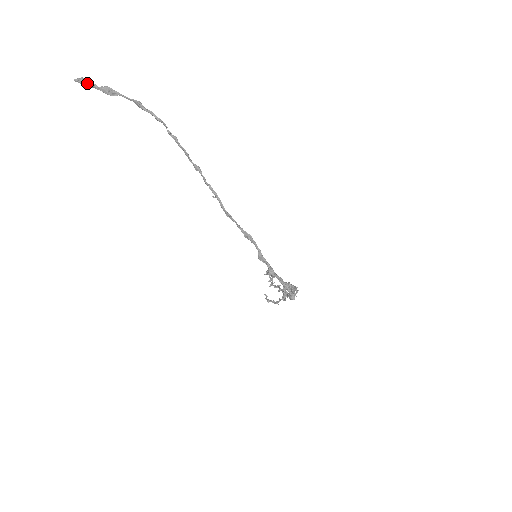
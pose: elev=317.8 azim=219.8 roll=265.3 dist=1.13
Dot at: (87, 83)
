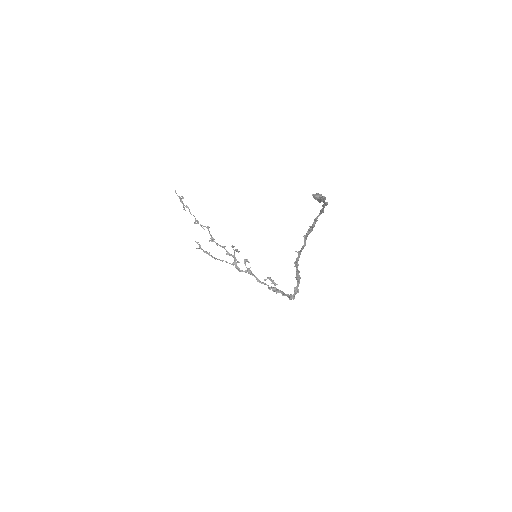
Dot at: (320, 198)
